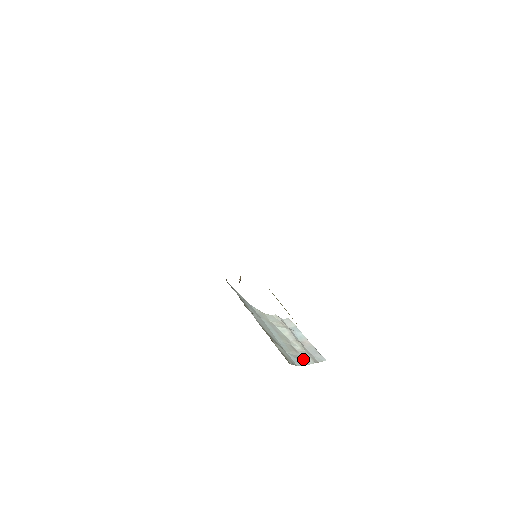
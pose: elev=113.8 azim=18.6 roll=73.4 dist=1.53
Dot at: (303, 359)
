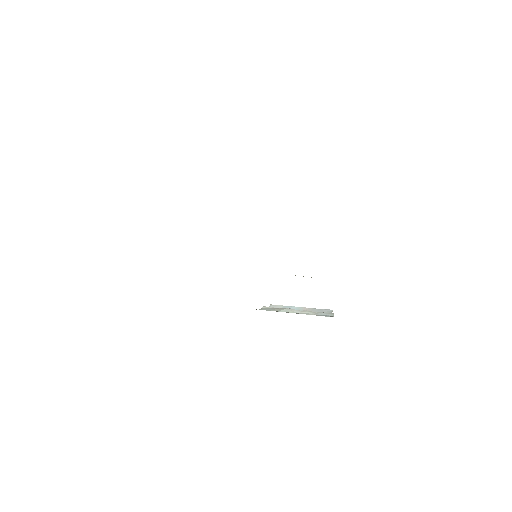
Dot at: (326, 316)
